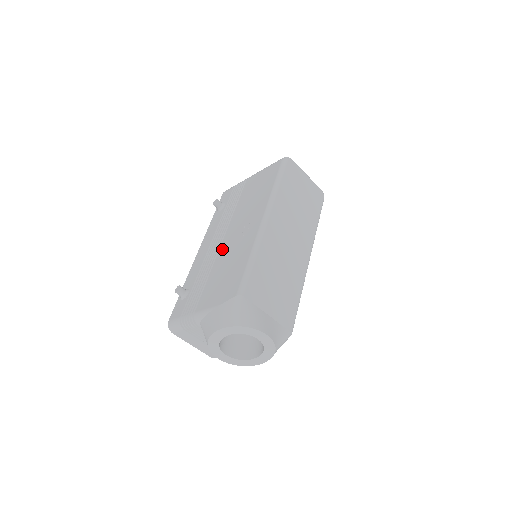
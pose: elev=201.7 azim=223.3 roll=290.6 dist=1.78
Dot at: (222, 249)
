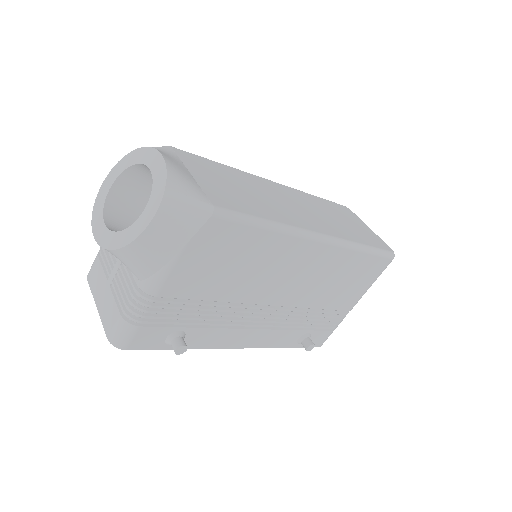
Dot at: occluded
